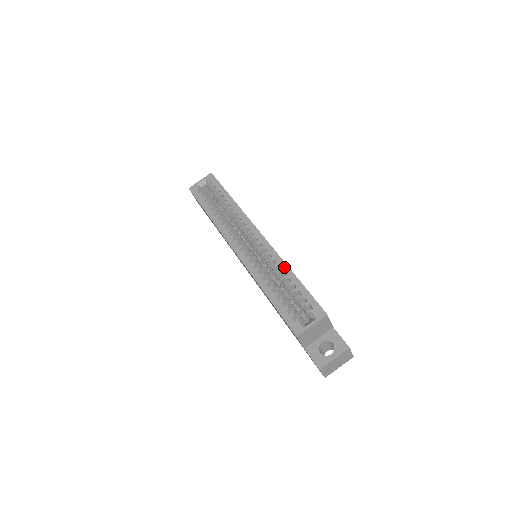
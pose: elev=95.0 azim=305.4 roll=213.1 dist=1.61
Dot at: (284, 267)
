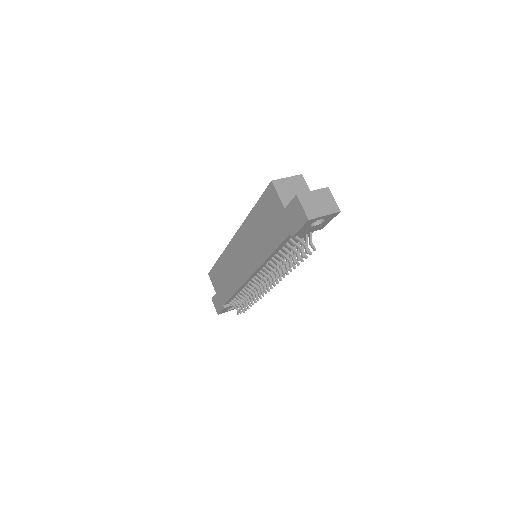
Dot at: occluded
